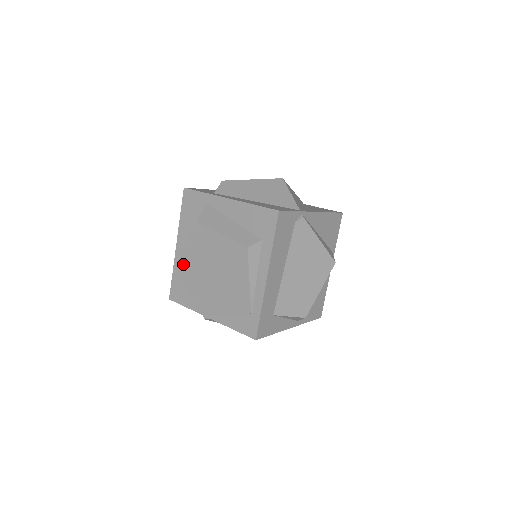
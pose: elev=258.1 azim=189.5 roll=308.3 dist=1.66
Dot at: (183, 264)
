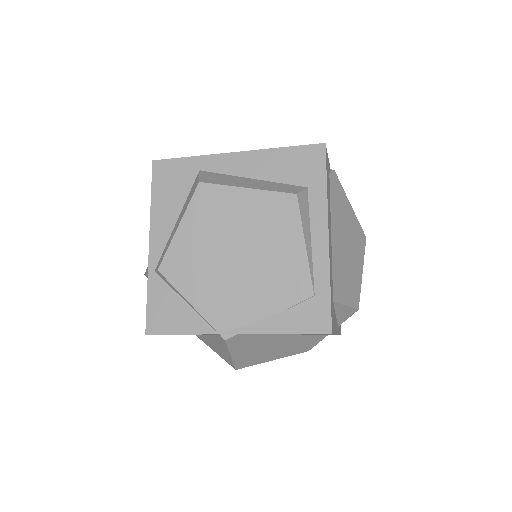
Dot at: (176, 260)
